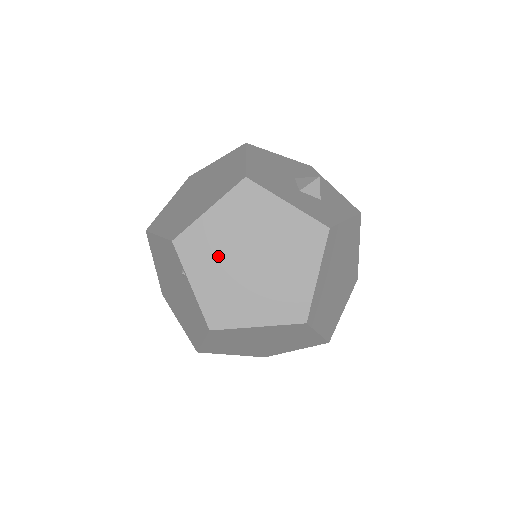
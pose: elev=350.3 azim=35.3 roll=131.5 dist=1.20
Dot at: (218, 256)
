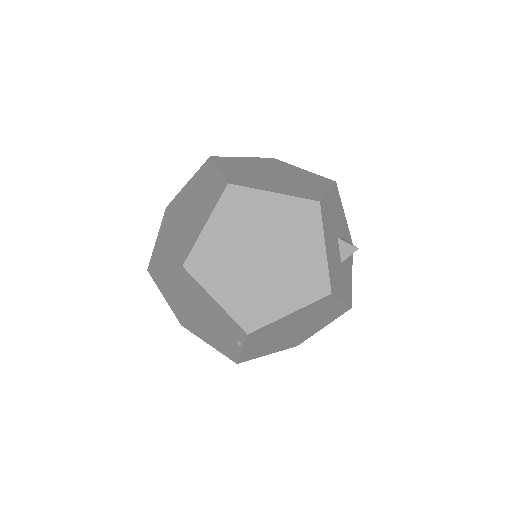
Dot at: (274, 334)
